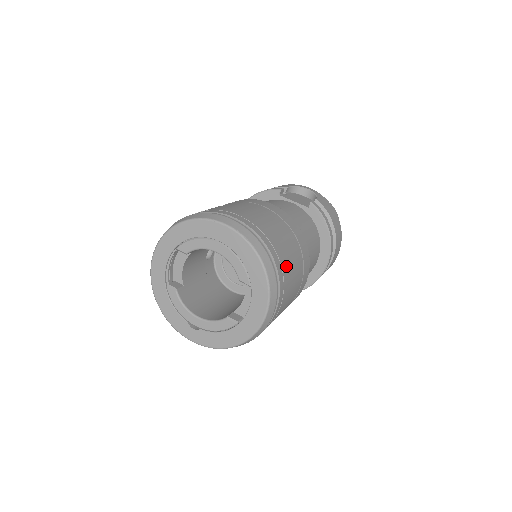
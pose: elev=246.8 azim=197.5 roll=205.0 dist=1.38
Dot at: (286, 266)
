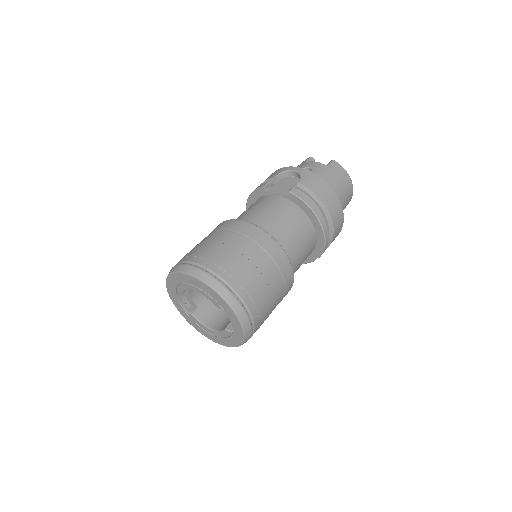
Dot at: (250, 283)
